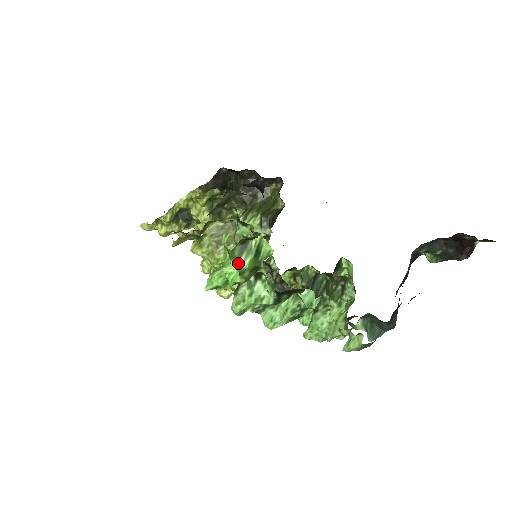
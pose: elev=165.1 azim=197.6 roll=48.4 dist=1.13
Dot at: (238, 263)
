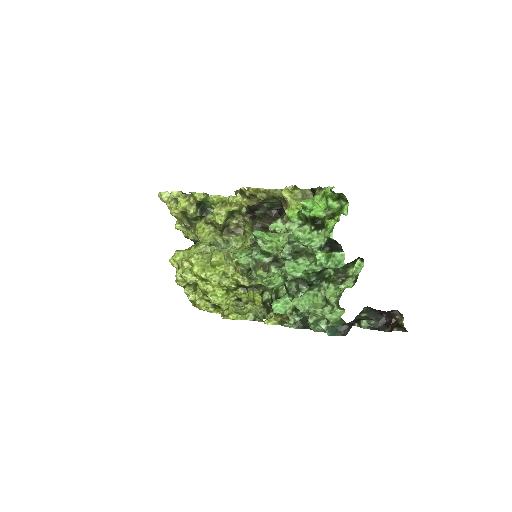
Dot at: (333, 202)
